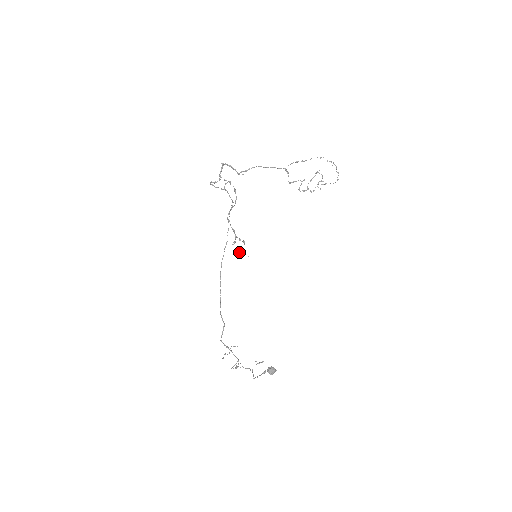
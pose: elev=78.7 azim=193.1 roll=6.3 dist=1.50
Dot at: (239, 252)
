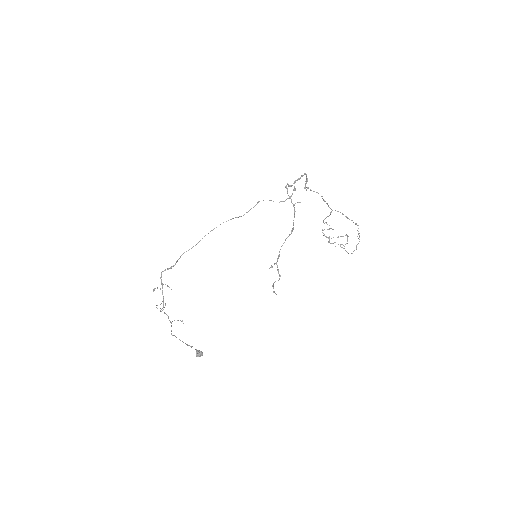
Dot at: (273, 285)
